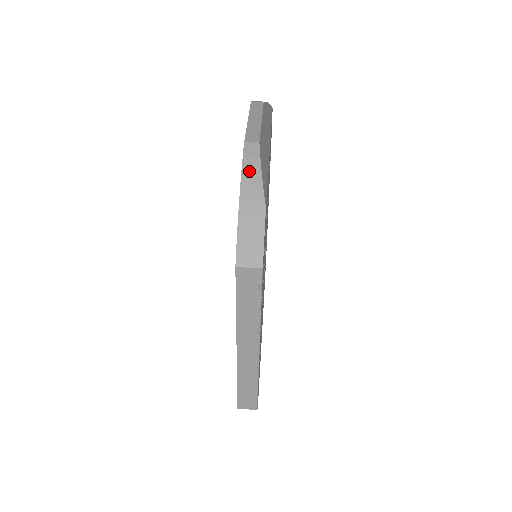
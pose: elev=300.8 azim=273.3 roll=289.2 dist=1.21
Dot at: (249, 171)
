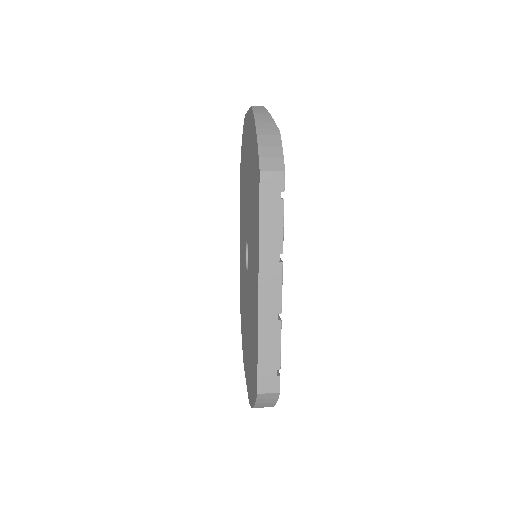
Dot at: (260, 115)
